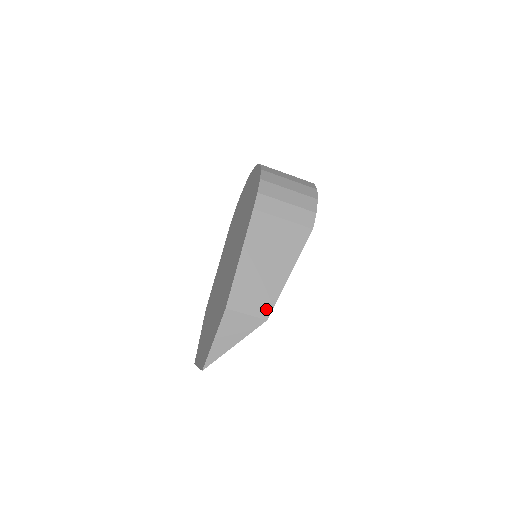
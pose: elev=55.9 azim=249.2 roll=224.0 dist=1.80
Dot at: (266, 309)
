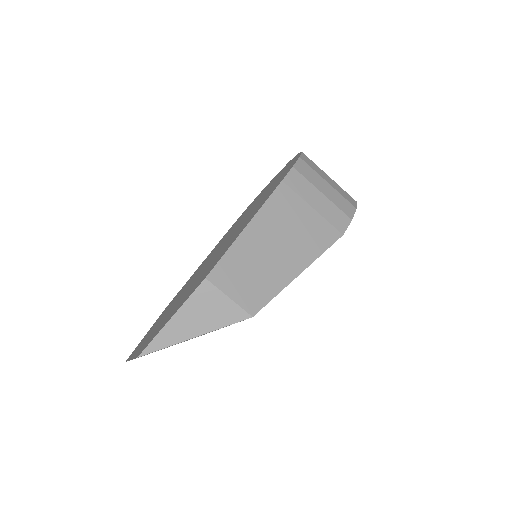
Dot at: (256, 302)
